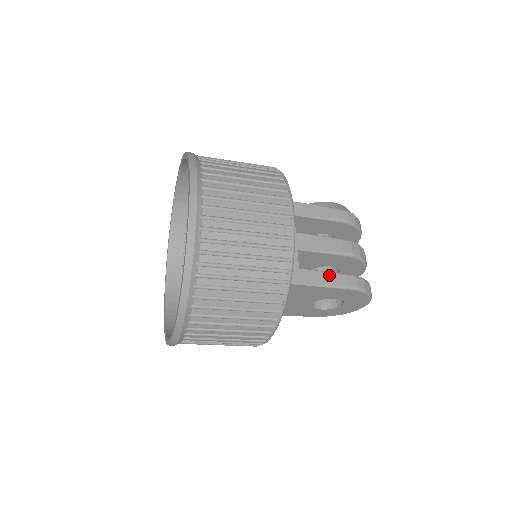
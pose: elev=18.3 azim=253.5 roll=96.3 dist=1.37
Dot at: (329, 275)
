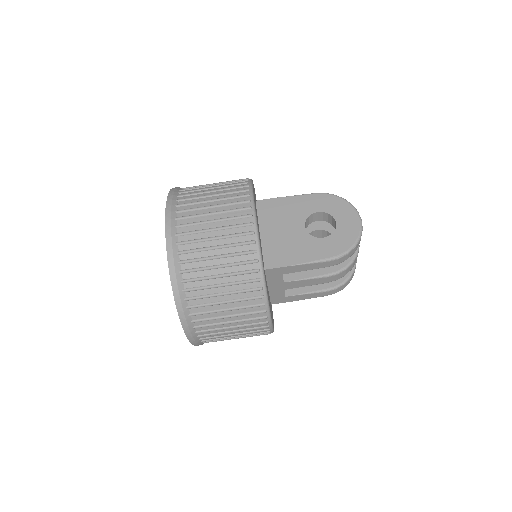
Dot at: occluded
